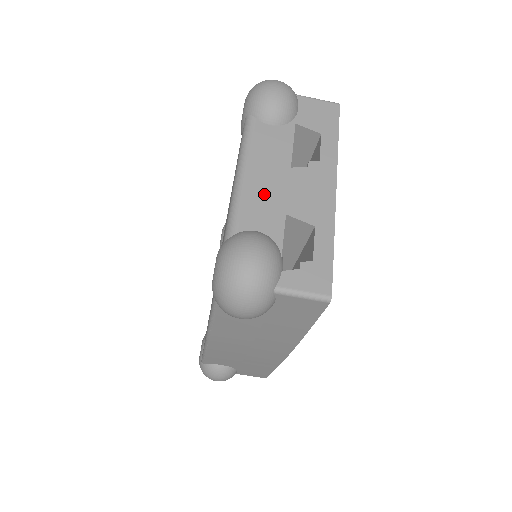
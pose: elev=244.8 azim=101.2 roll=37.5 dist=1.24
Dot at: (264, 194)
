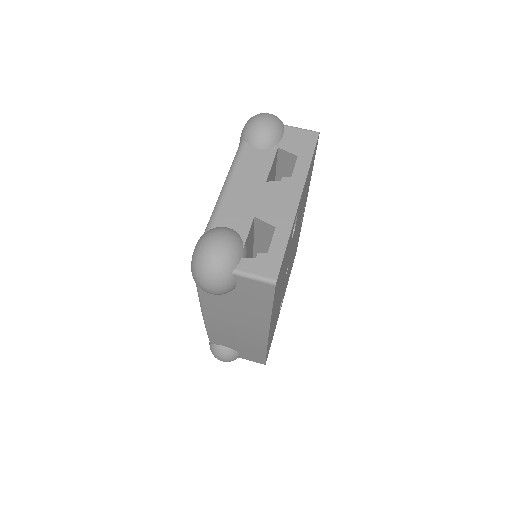
Dot at: (240, 201)
